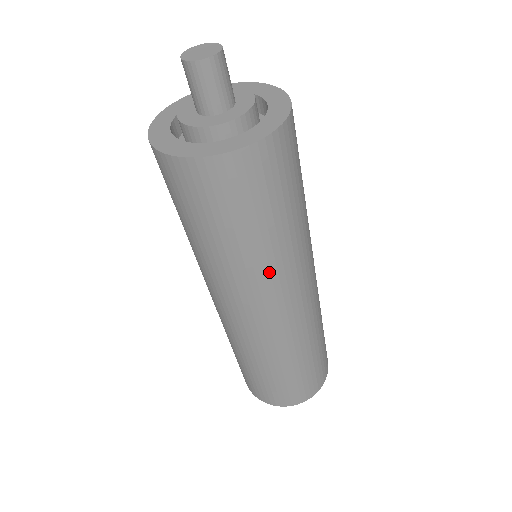
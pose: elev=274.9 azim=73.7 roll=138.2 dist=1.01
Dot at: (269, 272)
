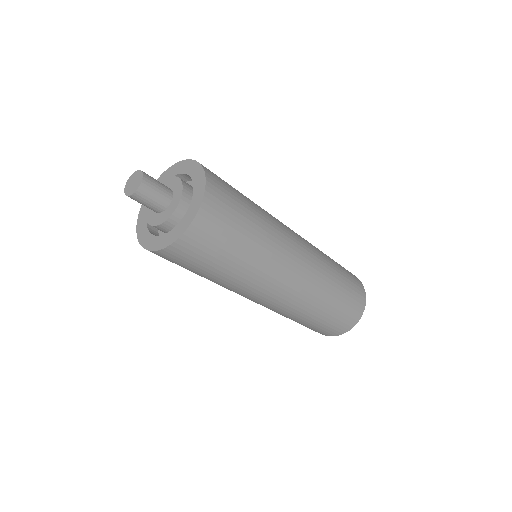
Dot at: (254, 279)
